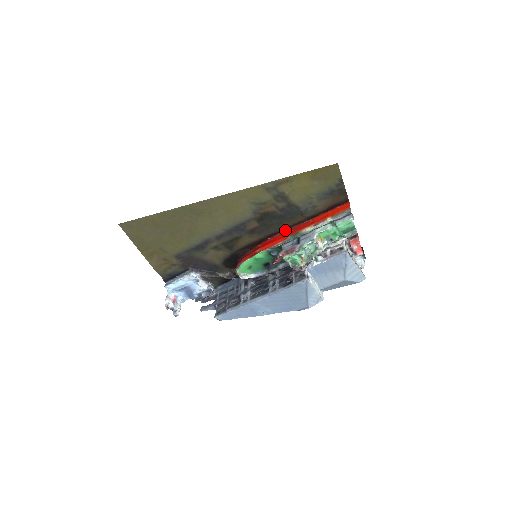
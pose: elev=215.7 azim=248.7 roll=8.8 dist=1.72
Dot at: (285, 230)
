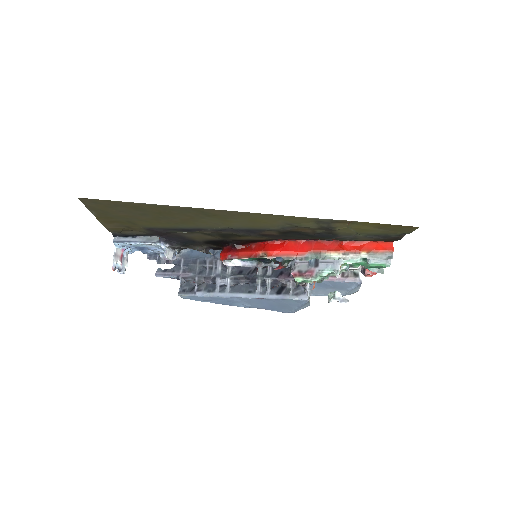
Dot at: (303, 239)
